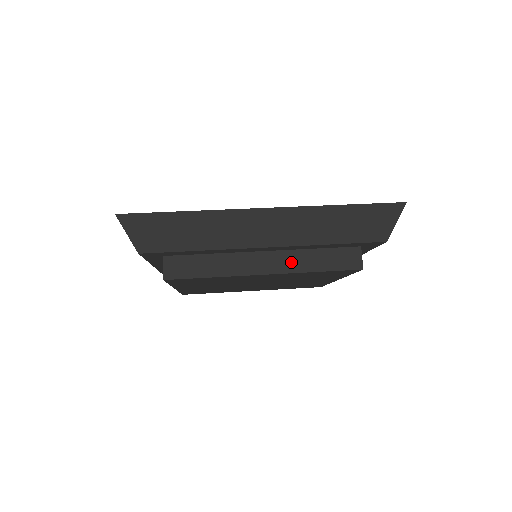
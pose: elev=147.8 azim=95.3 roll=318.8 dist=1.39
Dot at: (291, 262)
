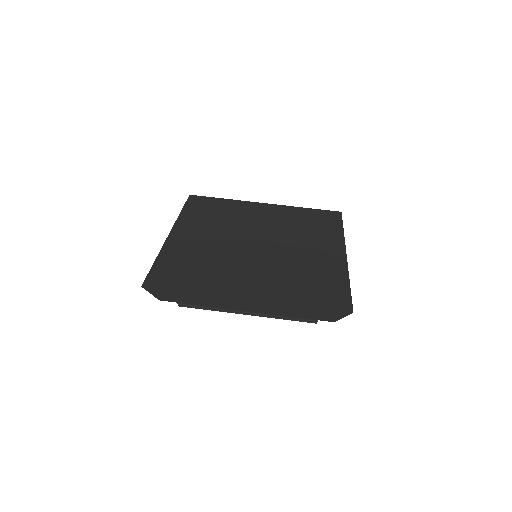
Dot at: occluded
